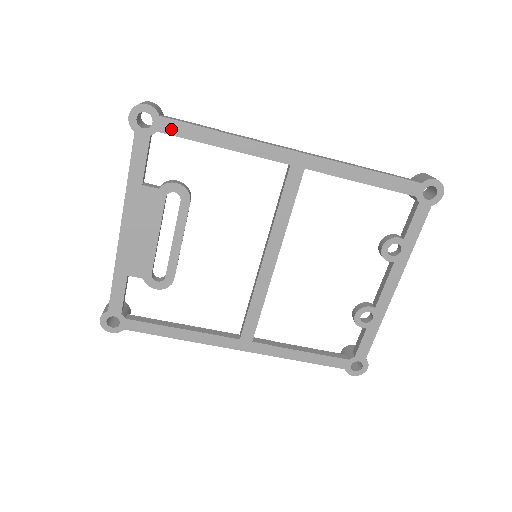
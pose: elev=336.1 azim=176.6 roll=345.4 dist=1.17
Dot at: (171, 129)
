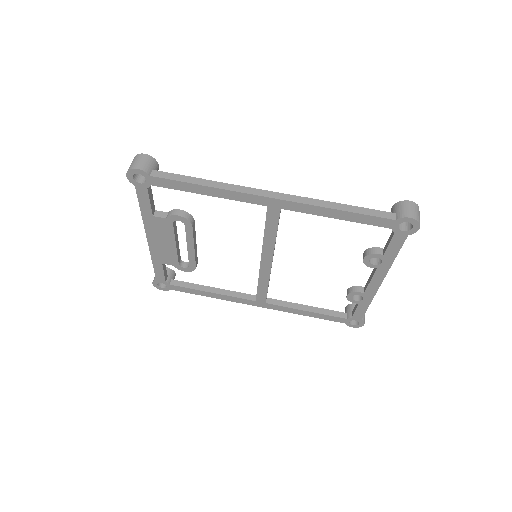
Dot at: (162, 184)
